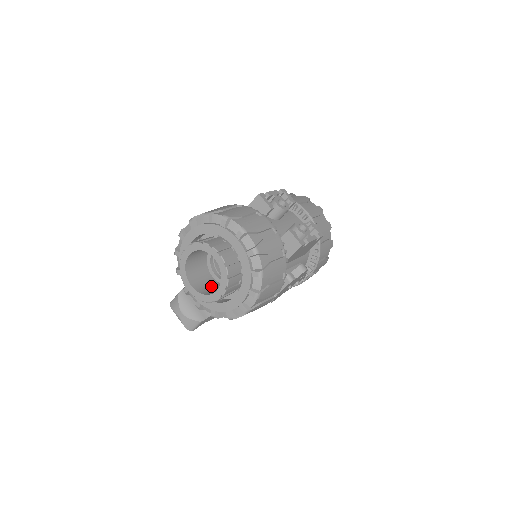
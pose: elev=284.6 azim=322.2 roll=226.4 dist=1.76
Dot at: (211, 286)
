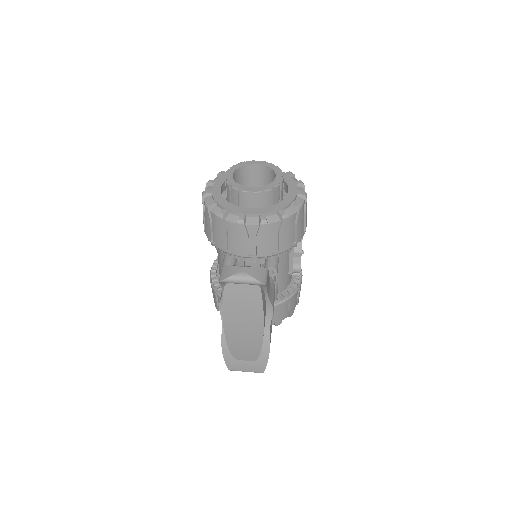
Dot at: occluded
